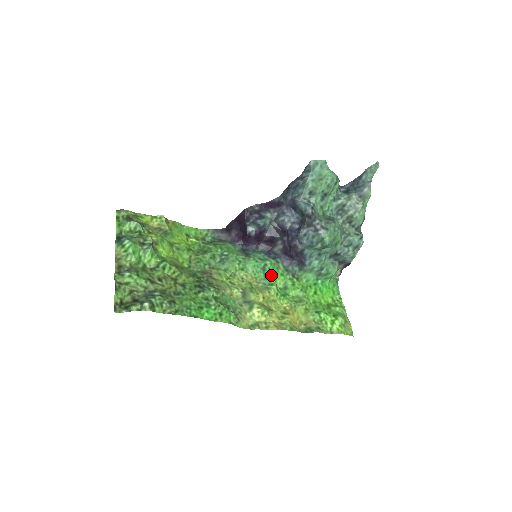
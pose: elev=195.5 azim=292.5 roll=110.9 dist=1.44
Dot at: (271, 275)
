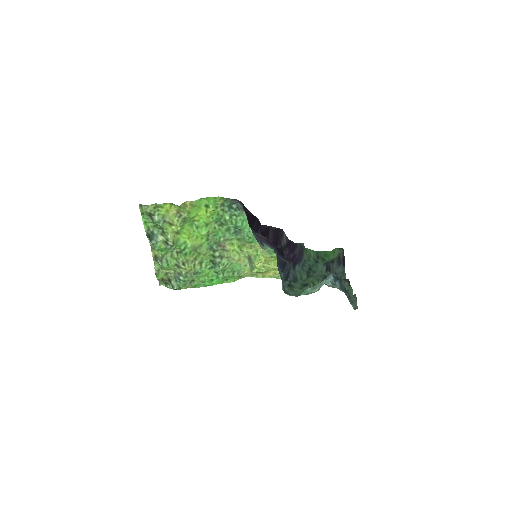
Dot at: occluded
